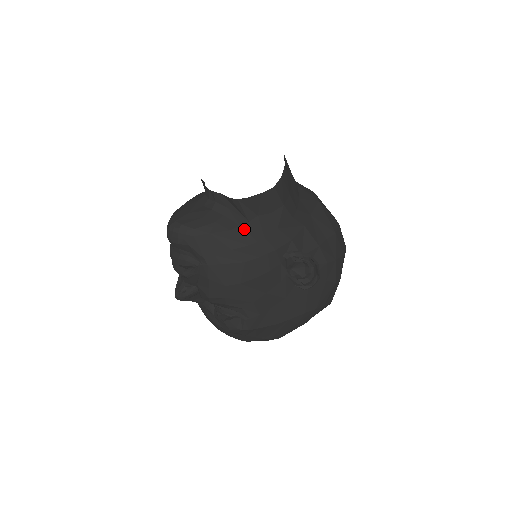
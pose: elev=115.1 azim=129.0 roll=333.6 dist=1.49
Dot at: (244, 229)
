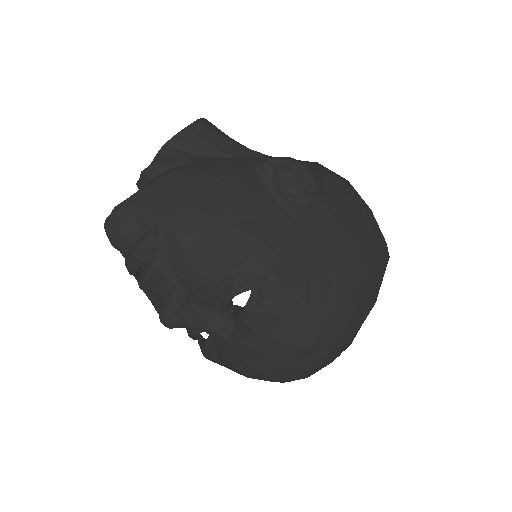
Dot at: (189, 166)
